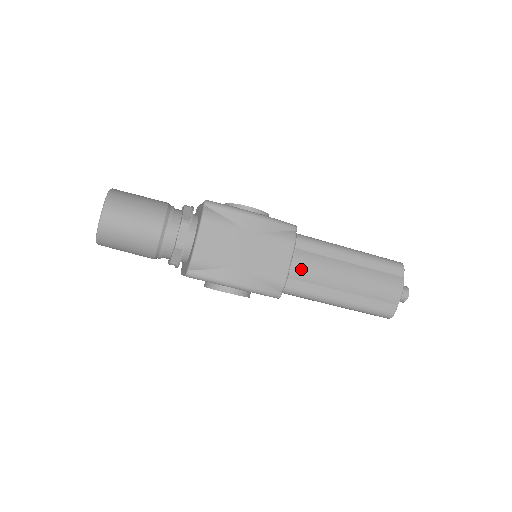
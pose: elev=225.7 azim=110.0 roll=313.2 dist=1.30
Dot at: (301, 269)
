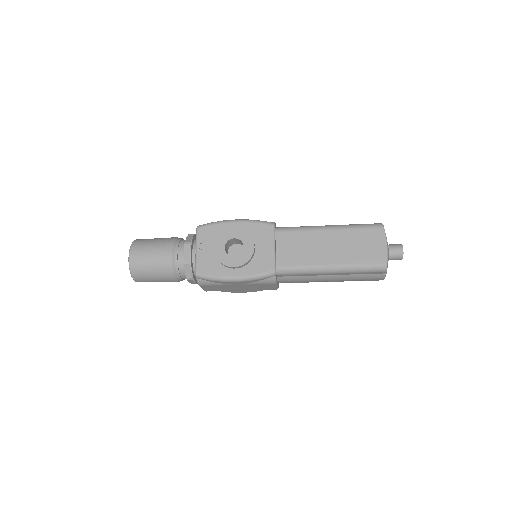
Dot at: (288, 282)
